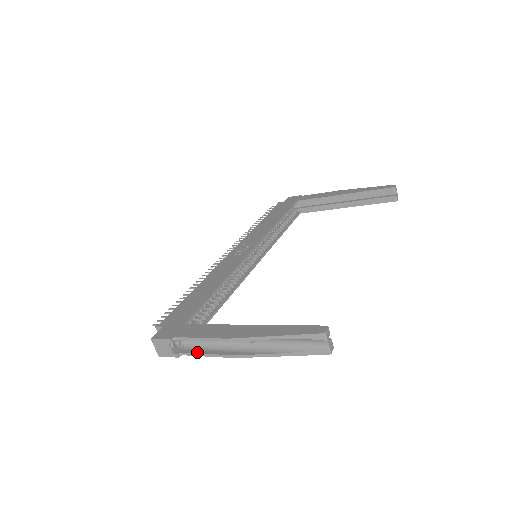
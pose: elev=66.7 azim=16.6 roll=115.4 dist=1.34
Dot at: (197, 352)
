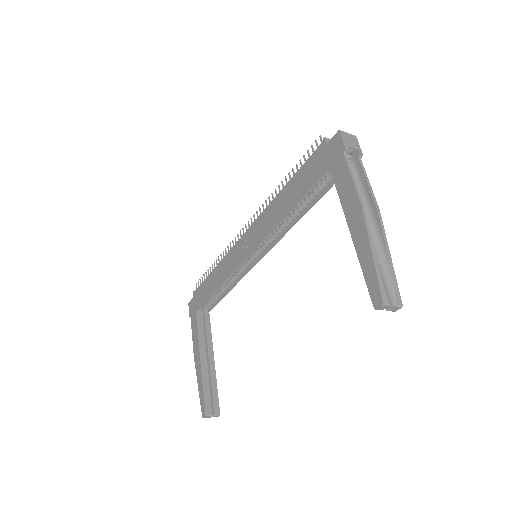
Dot at: occluded
